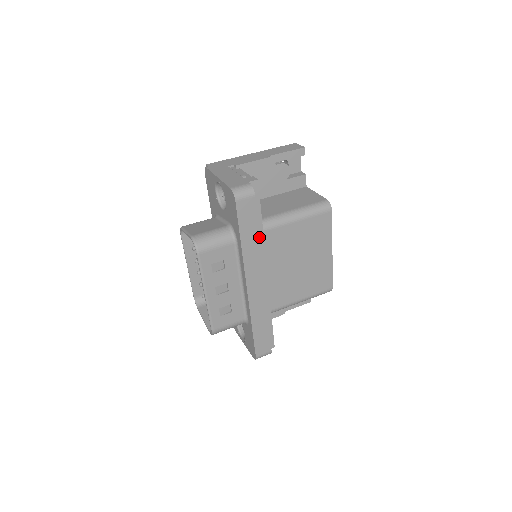
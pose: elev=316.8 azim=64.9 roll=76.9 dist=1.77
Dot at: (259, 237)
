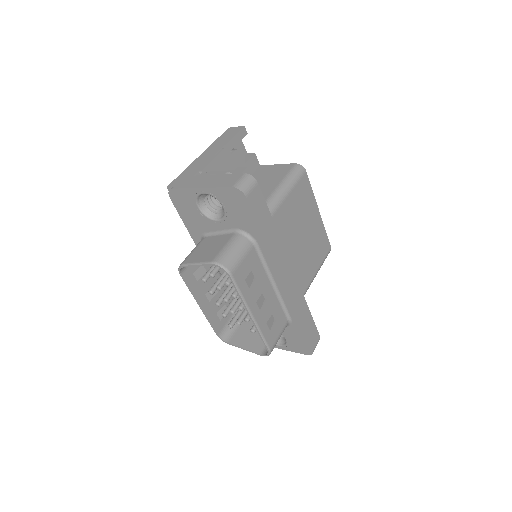
Dot at: occluded
